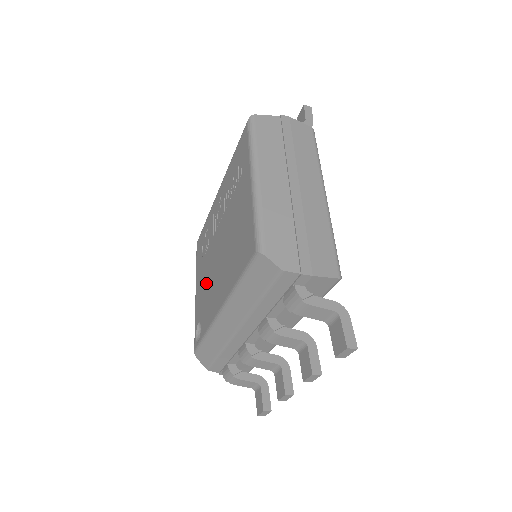
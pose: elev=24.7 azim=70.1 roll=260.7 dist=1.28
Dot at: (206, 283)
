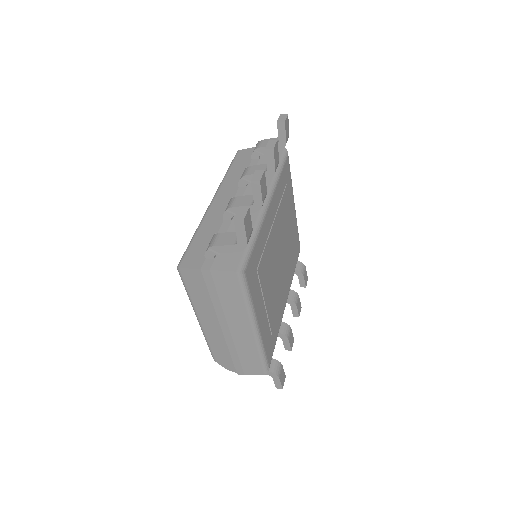
Dot at: occluded
